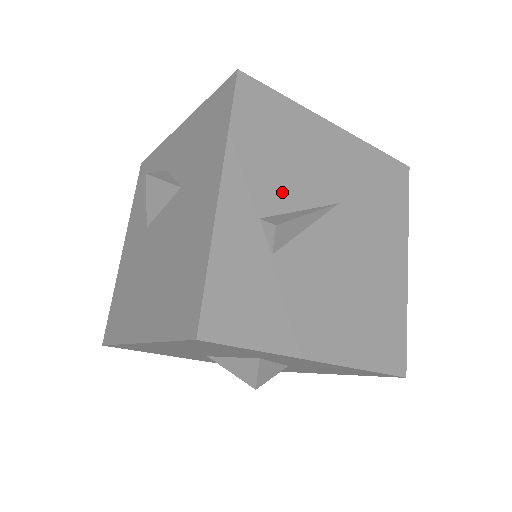
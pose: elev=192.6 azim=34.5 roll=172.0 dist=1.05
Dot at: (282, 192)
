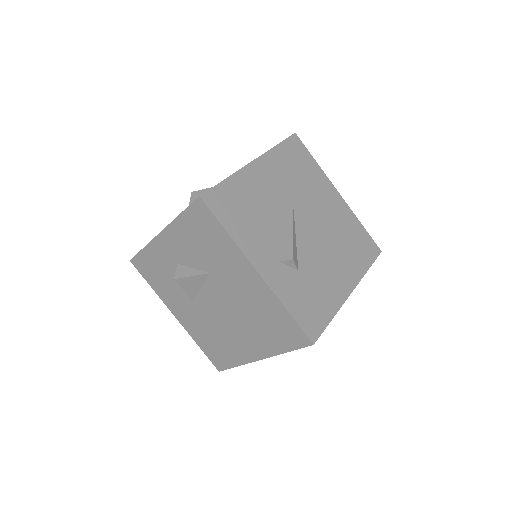
Dot at: (273, 235)
